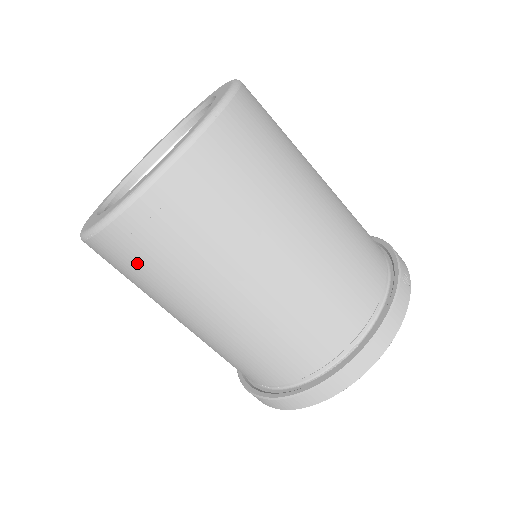
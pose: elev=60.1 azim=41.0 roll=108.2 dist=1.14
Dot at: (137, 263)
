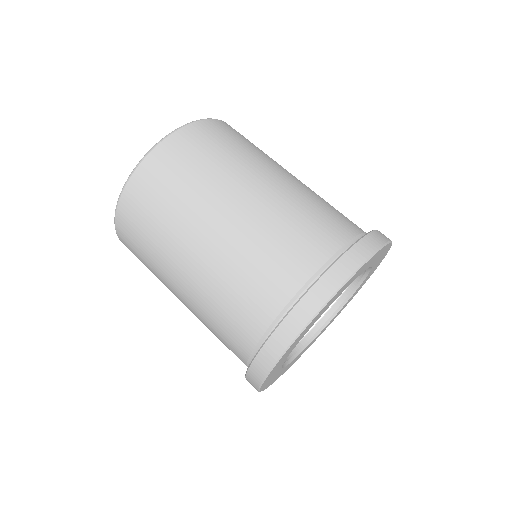
Dot at: (173, 174)
